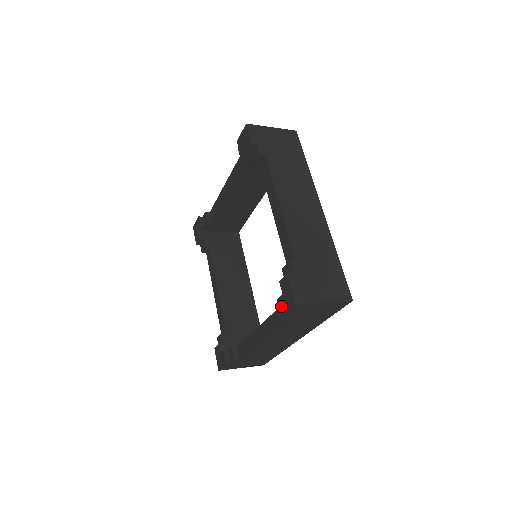
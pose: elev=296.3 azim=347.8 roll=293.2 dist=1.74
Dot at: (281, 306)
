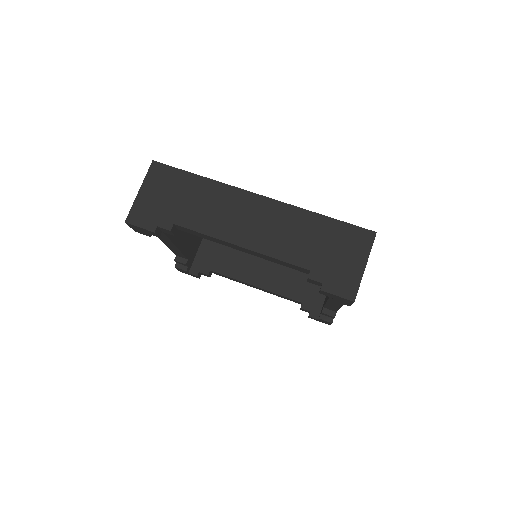
Dot at: (342, 303)
